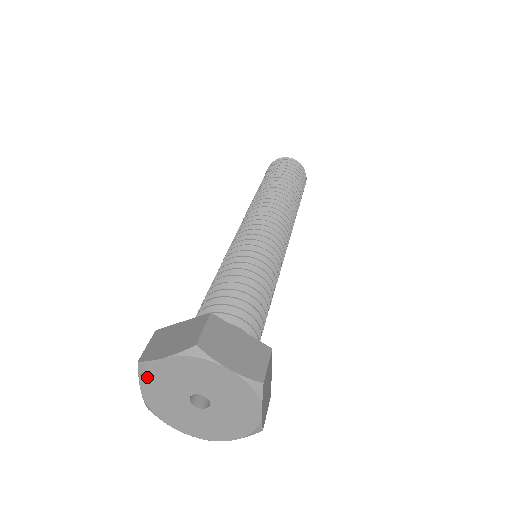
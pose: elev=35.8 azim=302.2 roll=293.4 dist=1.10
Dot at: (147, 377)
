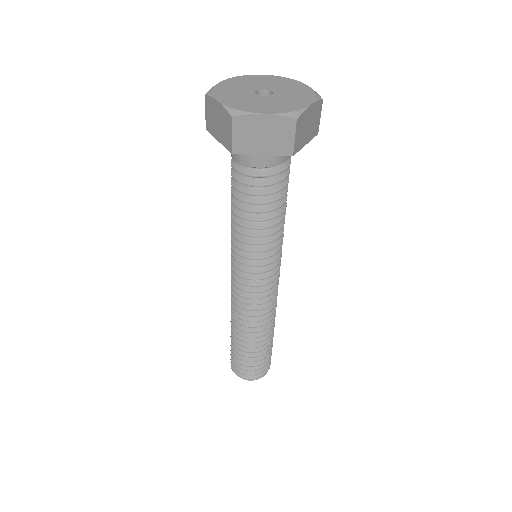
Dot at: (238, 78)
